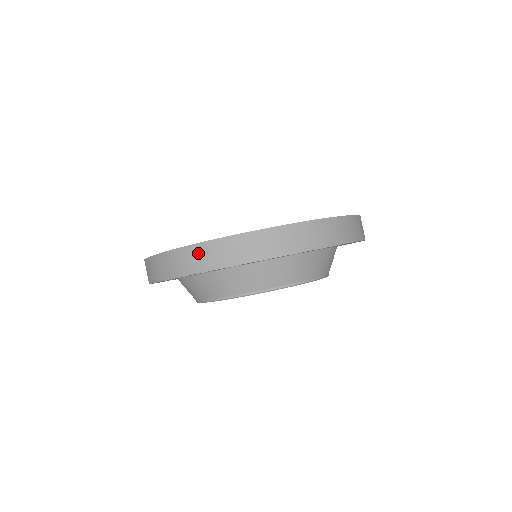
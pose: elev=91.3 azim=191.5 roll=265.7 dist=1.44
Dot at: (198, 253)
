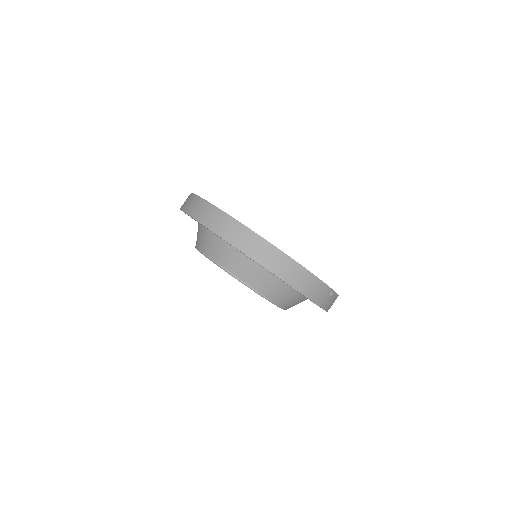
Dot at: (196, 202)
